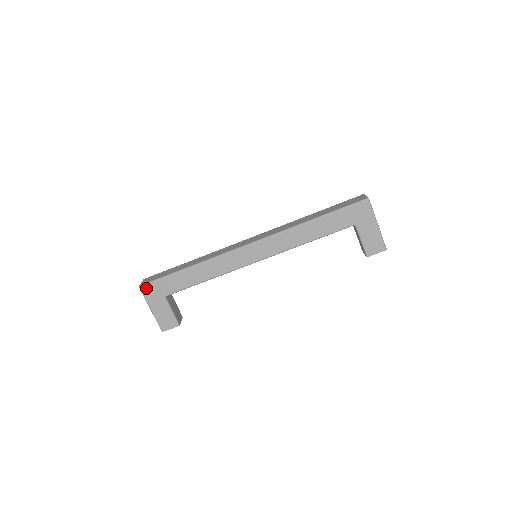
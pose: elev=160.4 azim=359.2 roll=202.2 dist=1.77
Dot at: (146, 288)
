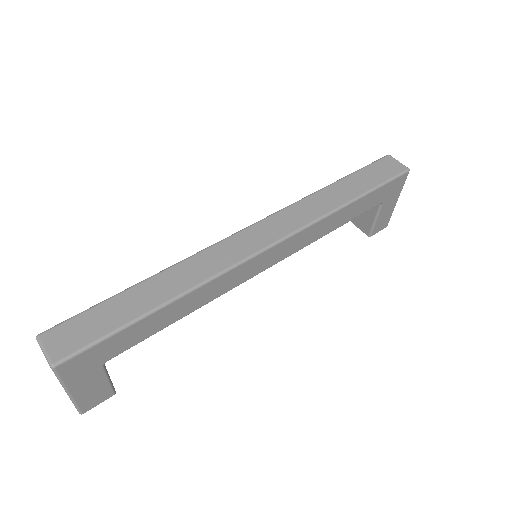
Dot at: (68, 364)
